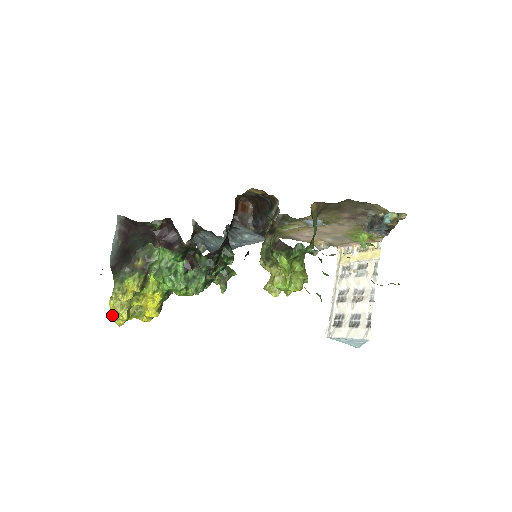
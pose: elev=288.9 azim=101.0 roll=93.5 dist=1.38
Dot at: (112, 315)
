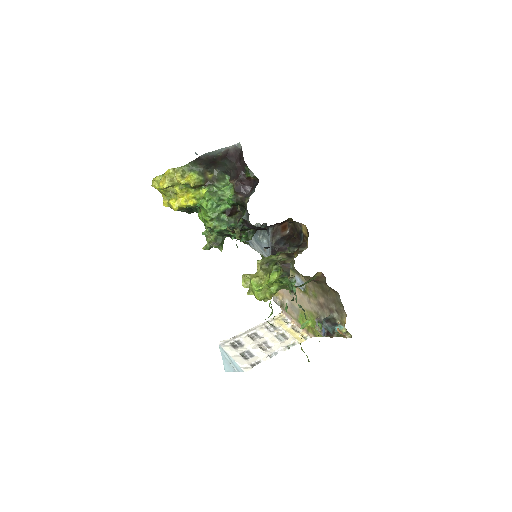
Dot at: (158, 176)
